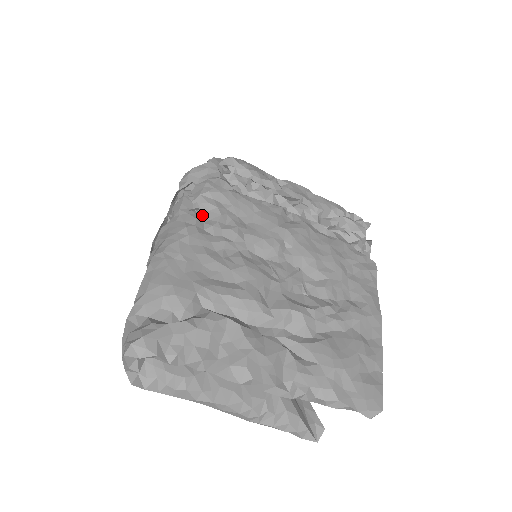
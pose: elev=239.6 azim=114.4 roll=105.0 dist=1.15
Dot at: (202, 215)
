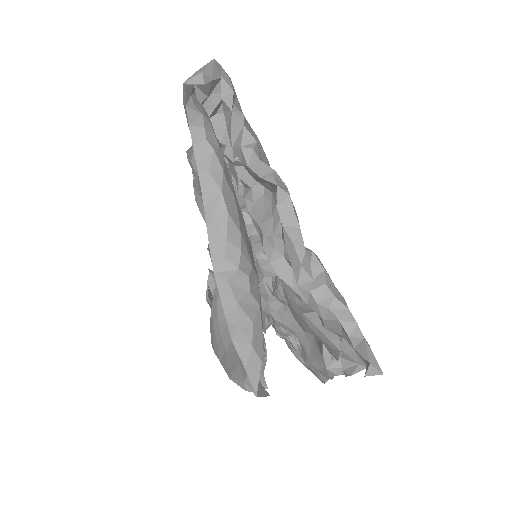
Dot at: occluded
